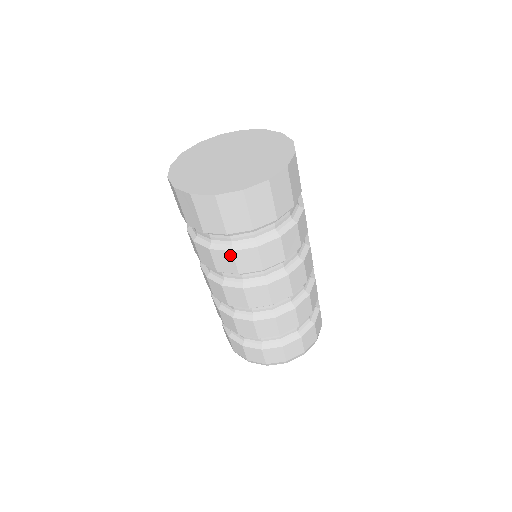
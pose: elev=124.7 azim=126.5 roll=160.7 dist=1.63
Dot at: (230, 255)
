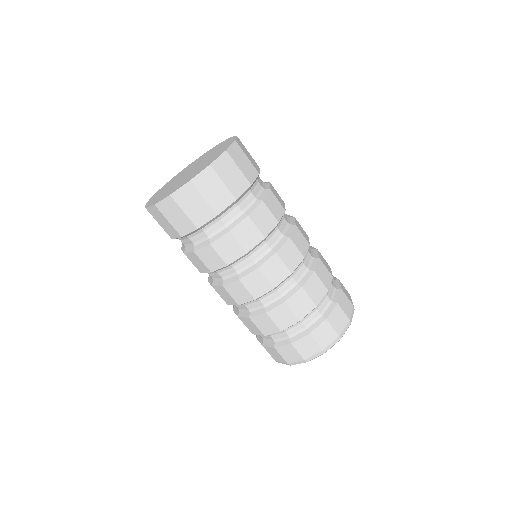
Dot at: (211, 249)
